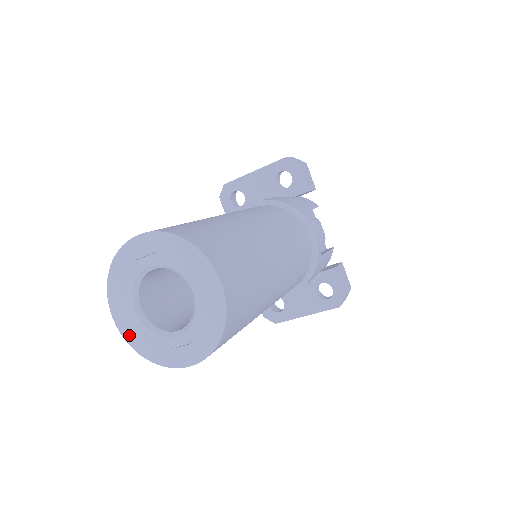
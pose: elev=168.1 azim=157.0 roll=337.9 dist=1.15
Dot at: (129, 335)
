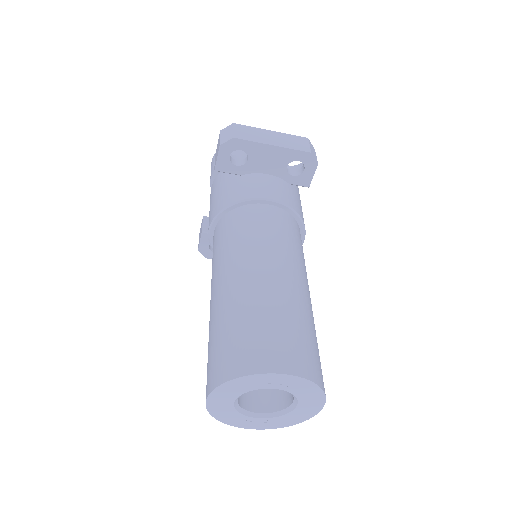
Dot at: (214, 409)
